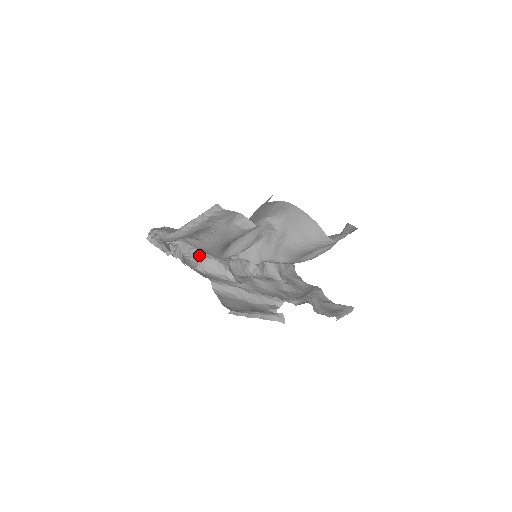
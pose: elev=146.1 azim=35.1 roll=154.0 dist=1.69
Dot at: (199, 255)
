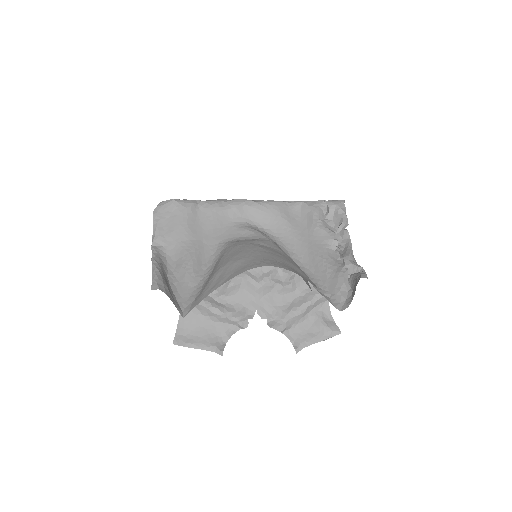
Dot at: occluded
